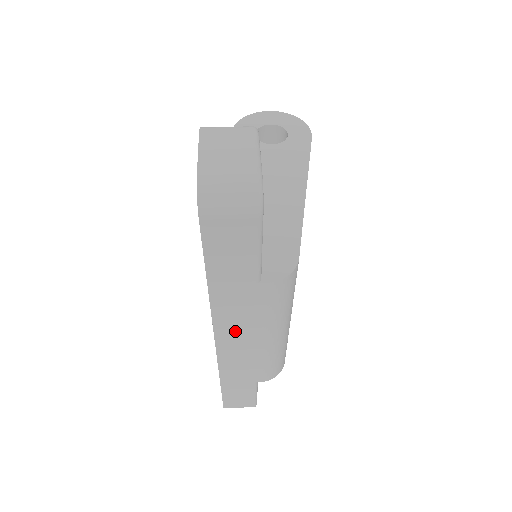
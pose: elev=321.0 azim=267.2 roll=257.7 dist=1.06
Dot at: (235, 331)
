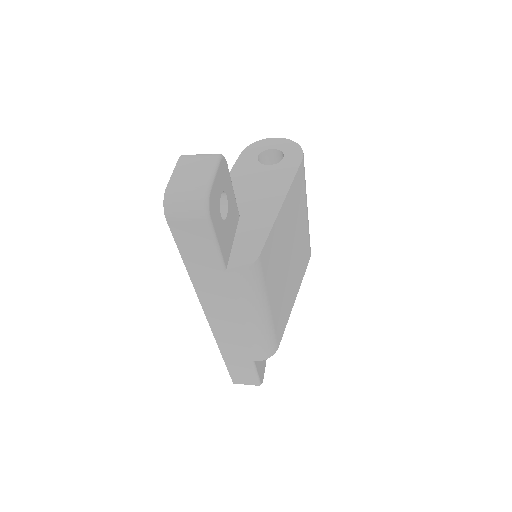
Dot at: (219, 311)
